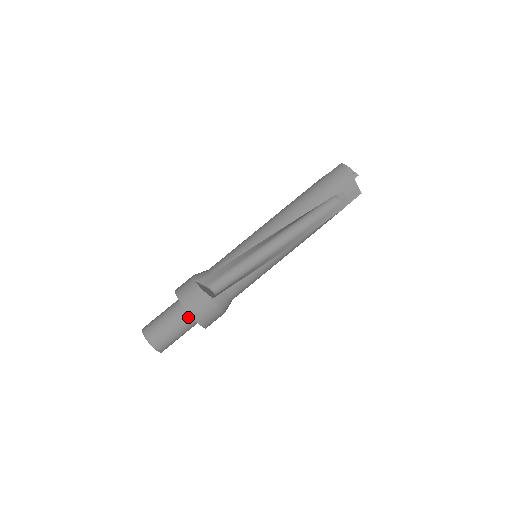
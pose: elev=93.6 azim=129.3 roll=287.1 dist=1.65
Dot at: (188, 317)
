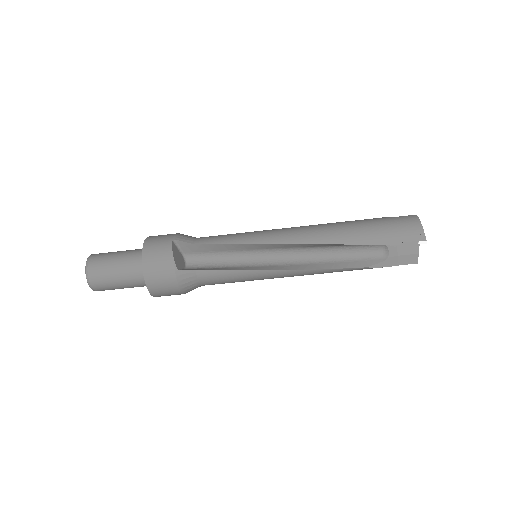
Dot at: (142, 273)
